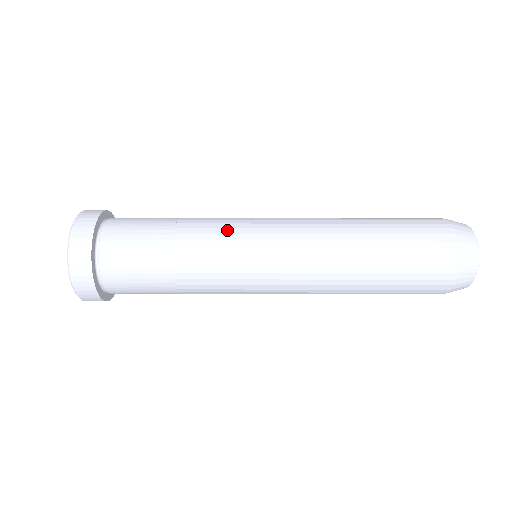
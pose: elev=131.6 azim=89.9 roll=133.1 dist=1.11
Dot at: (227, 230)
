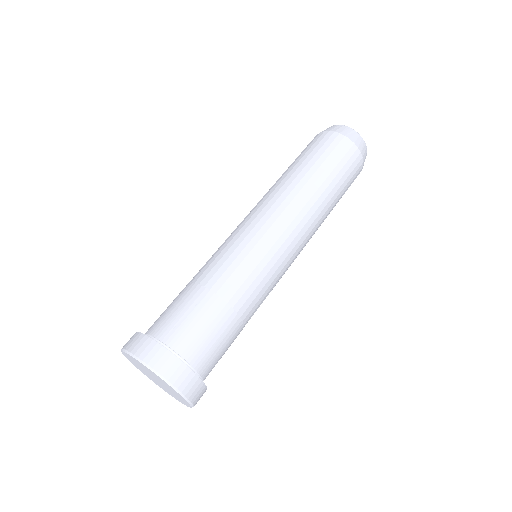
Dot at: (235, 253)
